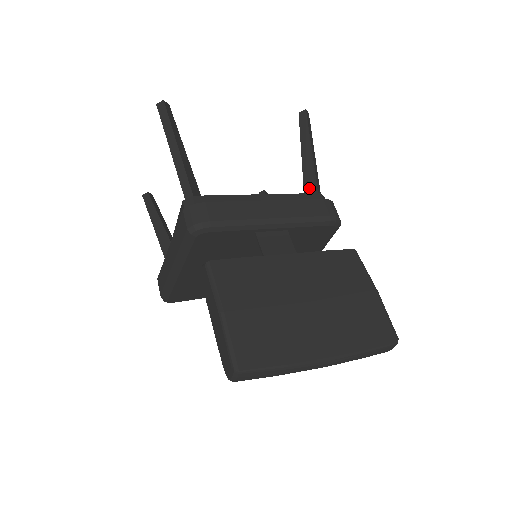
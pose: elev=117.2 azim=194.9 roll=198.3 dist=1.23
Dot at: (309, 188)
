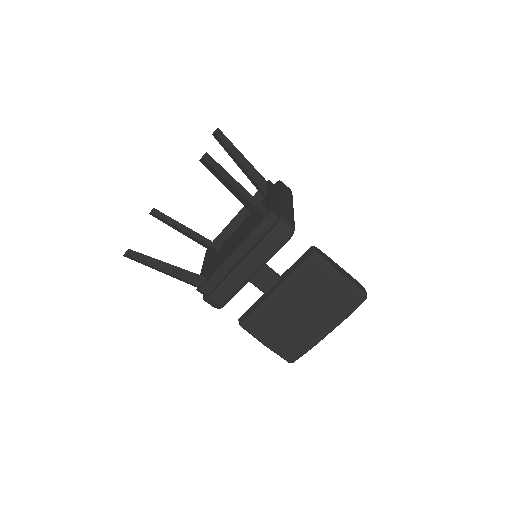
Dot at: (255, 213)
